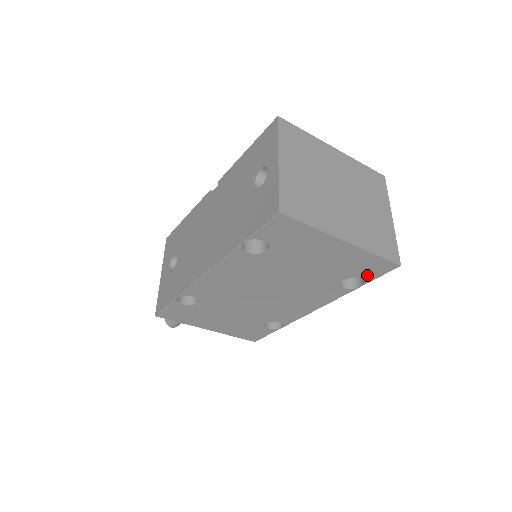
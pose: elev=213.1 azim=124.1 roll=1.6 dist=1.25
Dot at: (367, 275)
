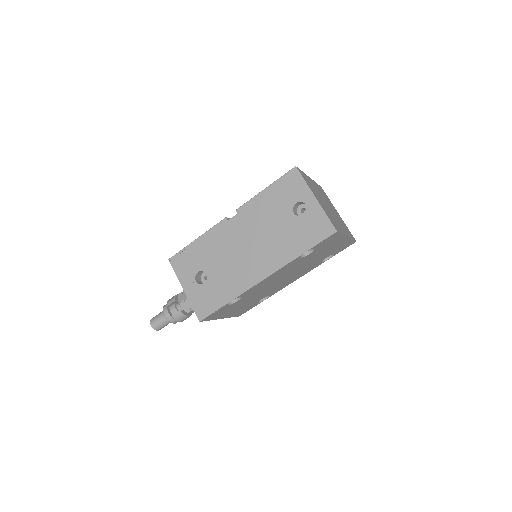
Dot at: (339, 251)
